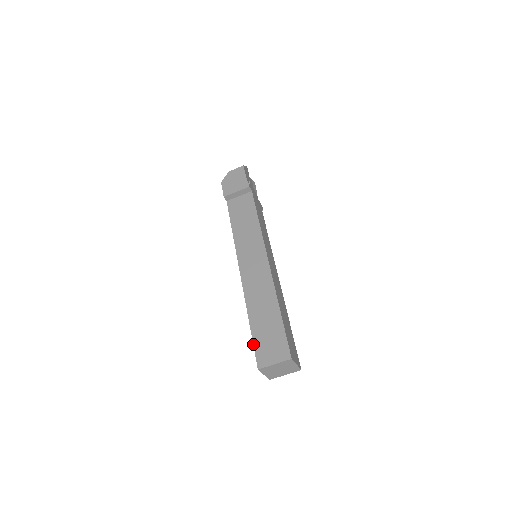
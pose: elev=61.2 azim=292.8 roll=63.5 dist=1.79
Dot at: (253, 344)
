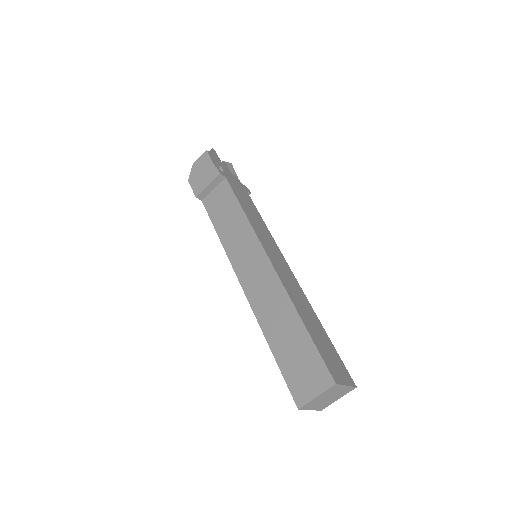
Dot at: occluded
